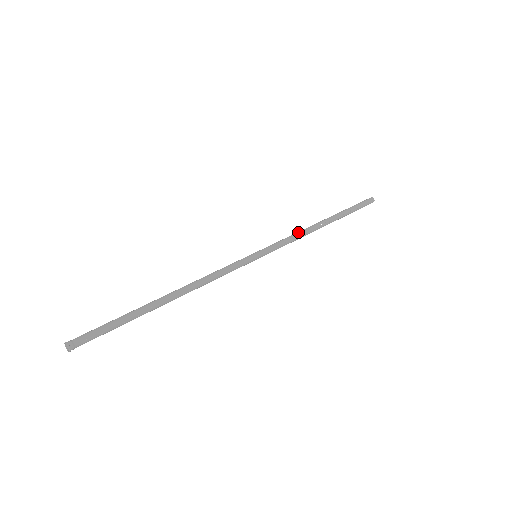
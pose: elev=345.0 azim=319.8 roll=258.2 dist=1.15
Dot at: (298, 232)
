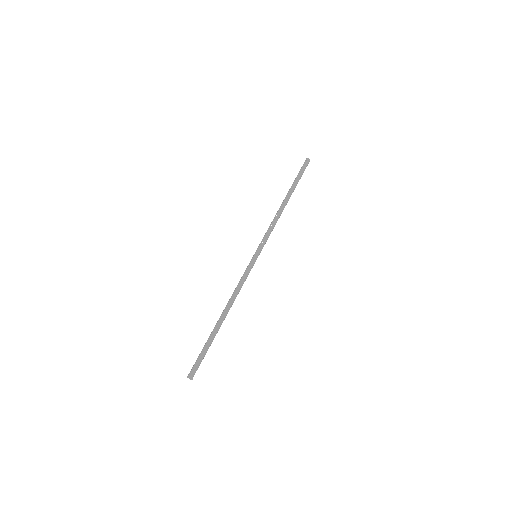
Dot at: (273, 221)
